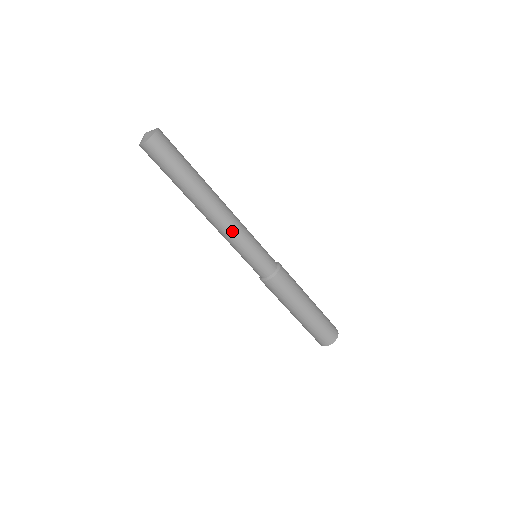
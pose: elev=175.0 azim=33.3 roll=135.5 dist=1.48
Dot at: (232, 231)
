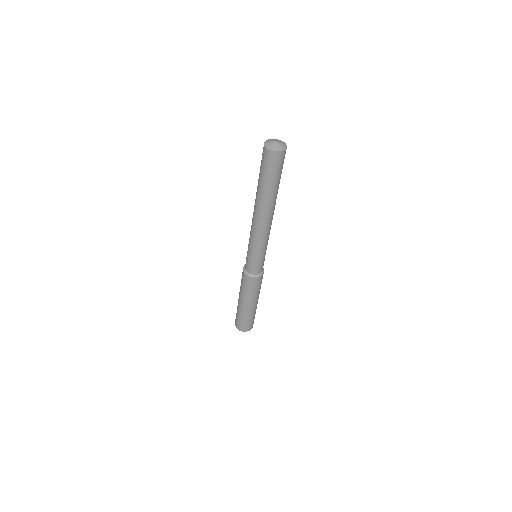
Dot at: (256, 236)
